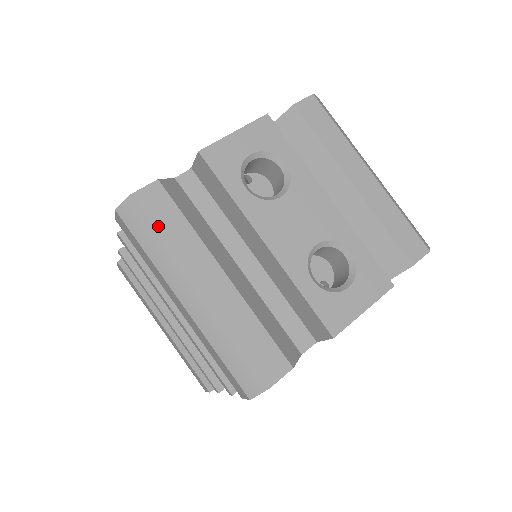
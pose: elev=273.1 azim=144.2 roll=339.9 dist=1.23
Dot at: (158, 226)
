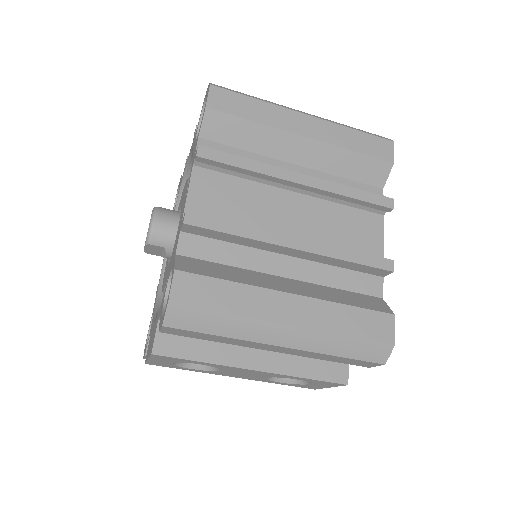
Dot at: occluded
